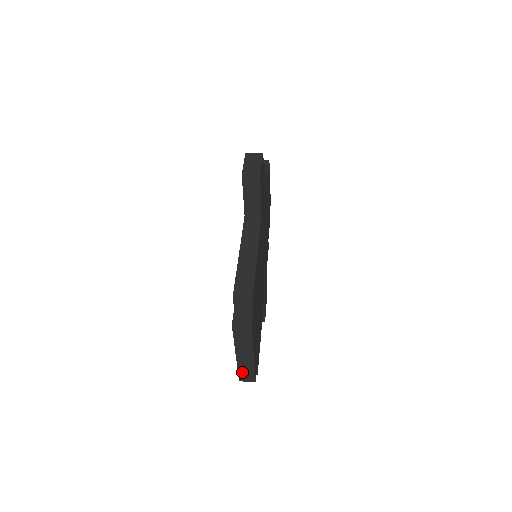
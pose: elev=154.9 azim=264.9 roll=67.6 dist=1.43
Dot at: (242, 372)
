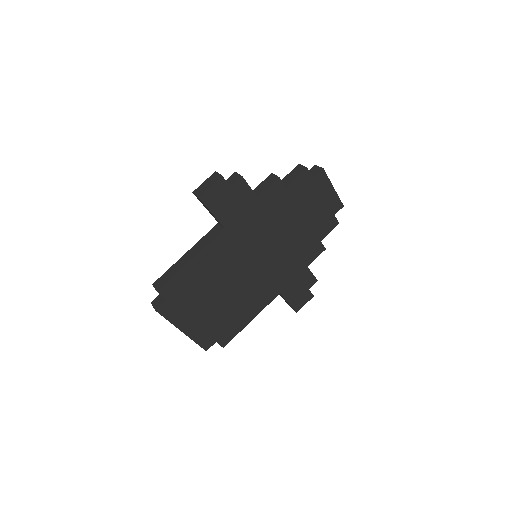
Dot at: occluded
